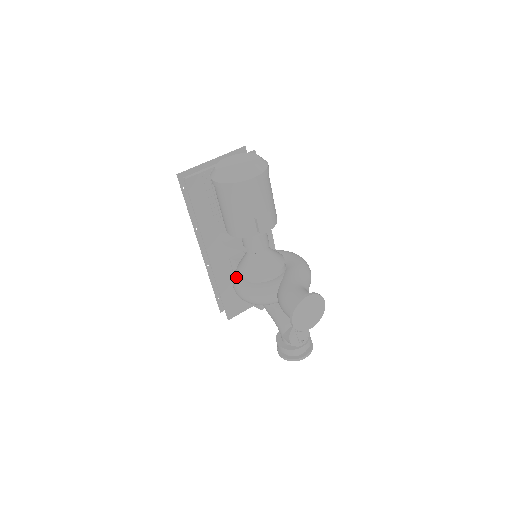
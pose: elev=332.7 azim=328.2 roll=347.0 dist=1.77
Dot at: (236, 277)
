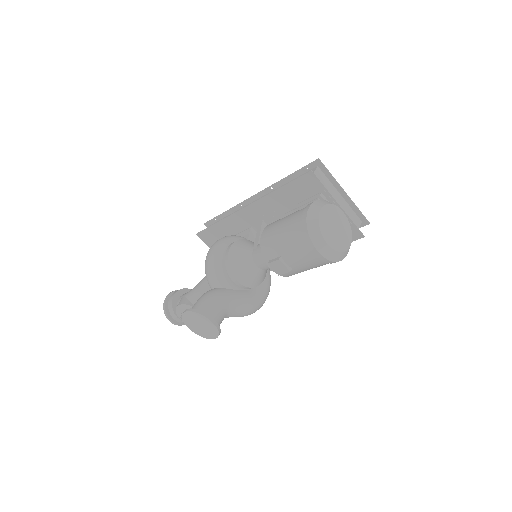
Dot at: (230, 240)
